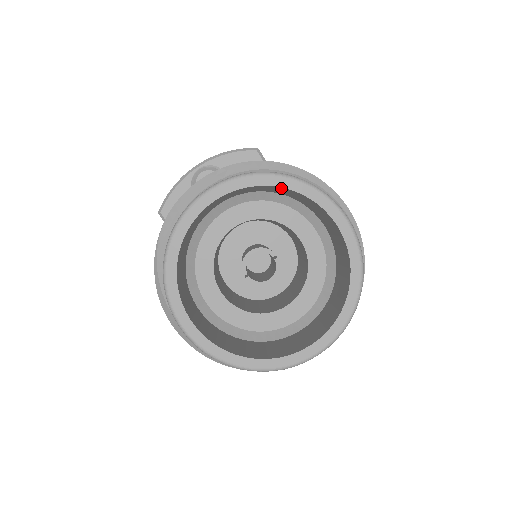
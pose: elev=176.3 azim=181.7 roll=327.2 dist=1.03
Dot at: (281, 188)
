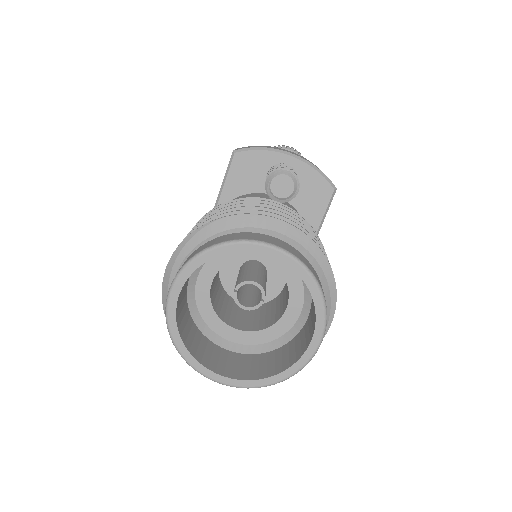
Dot at: (309, 288)
